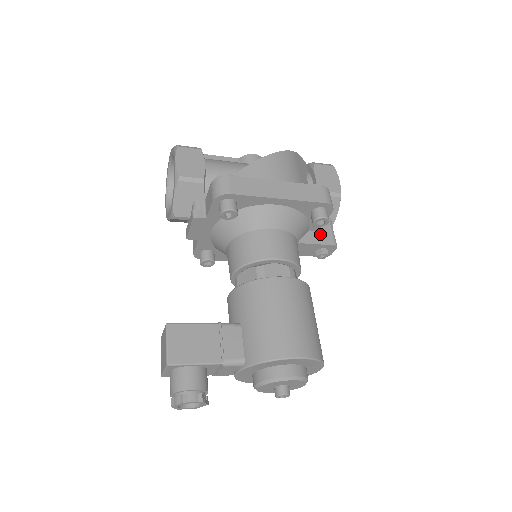
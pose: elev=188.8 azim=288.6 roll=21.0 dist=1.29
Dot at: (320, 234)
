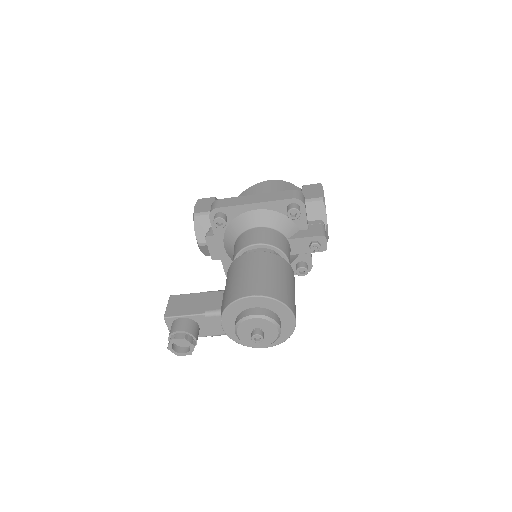
Dot at: (309, 231)
